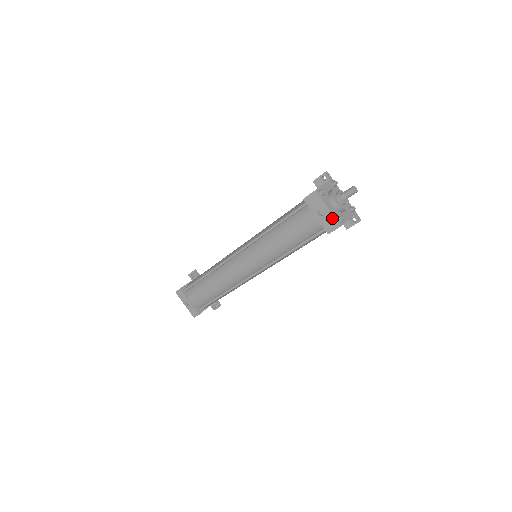
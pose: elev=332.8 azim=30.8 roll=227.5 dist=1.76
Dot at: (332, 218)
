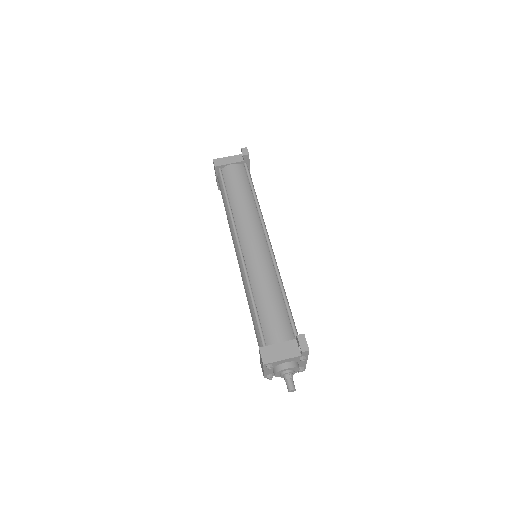
Dot at: (263, 372)
